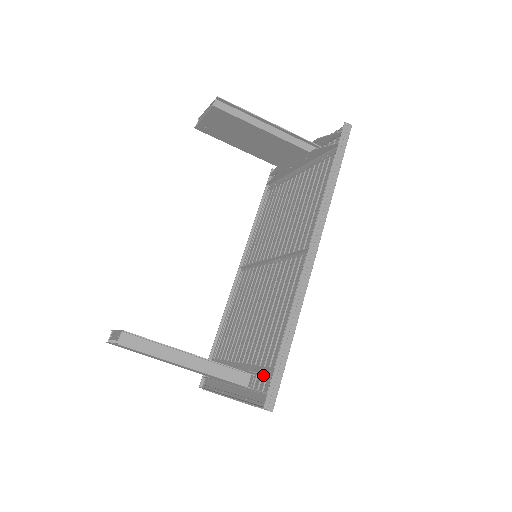
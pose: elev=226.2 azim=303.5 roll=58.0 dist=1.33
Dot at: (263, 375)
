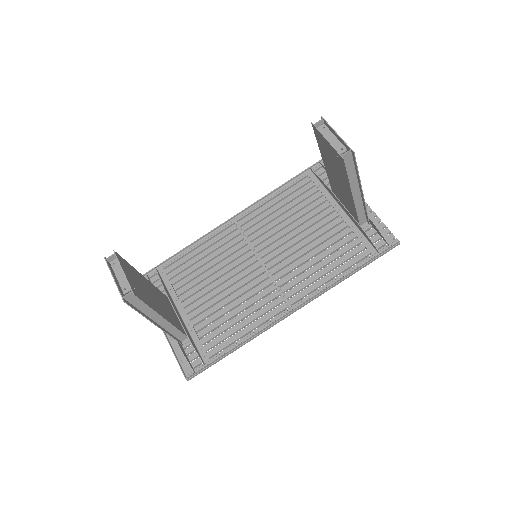
Dot at: (199, 356)
